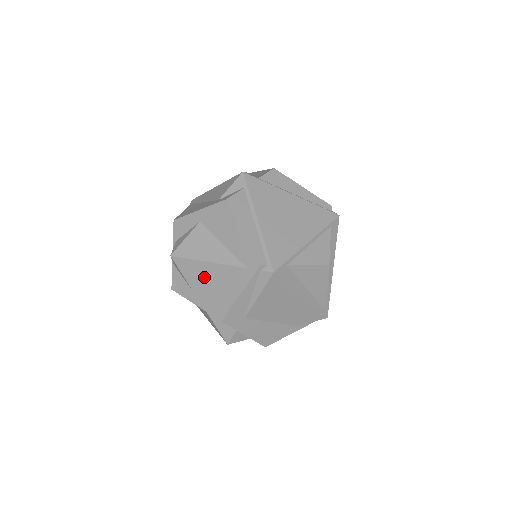
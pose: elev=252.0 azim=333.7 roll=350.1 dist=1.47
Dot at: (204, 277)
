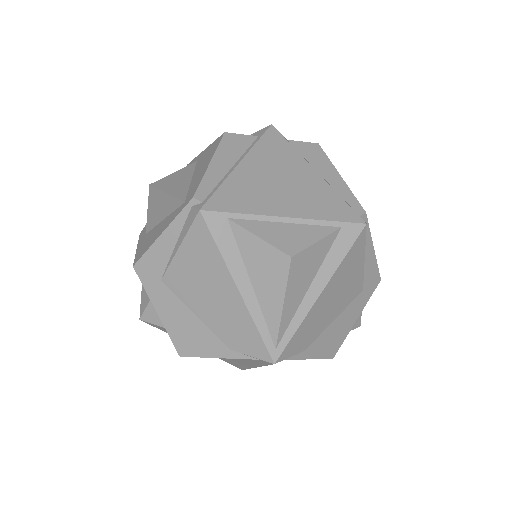
Dot at: (157, 214)
